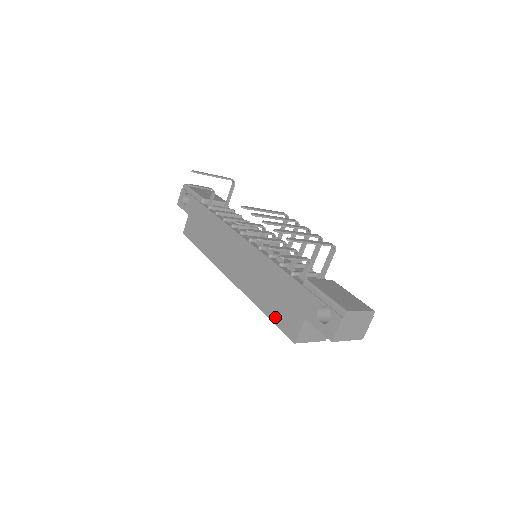
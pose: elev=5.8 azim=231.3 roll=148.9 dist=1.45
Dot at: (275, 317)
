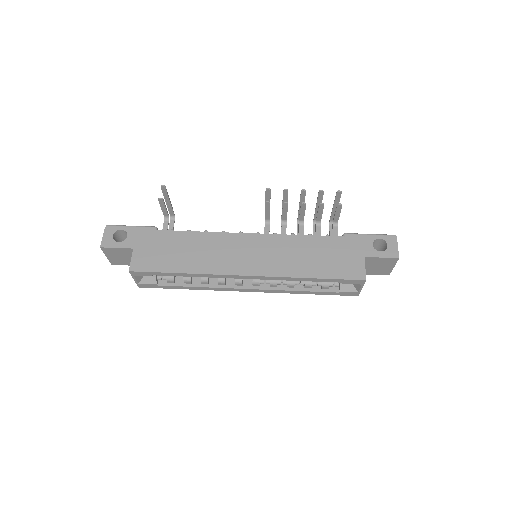
Dot at: (332, 273)
